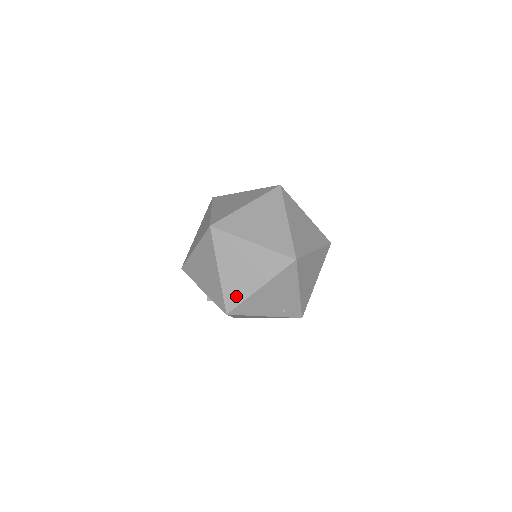
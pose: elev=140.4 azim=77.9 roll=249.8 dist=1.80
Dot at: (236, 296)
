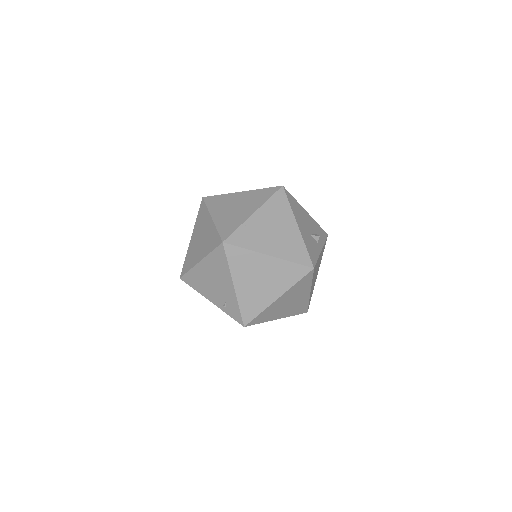
Dot at: (189, 264)
